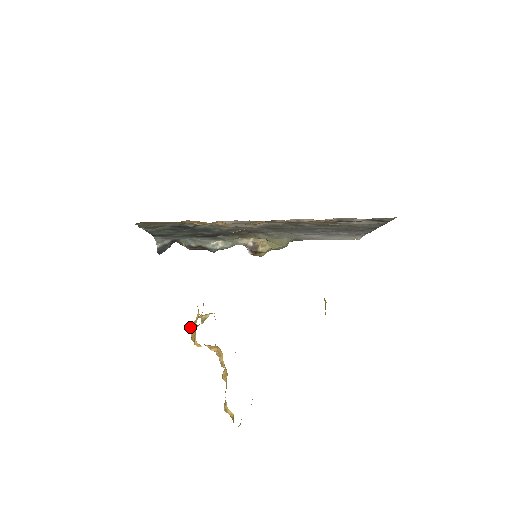
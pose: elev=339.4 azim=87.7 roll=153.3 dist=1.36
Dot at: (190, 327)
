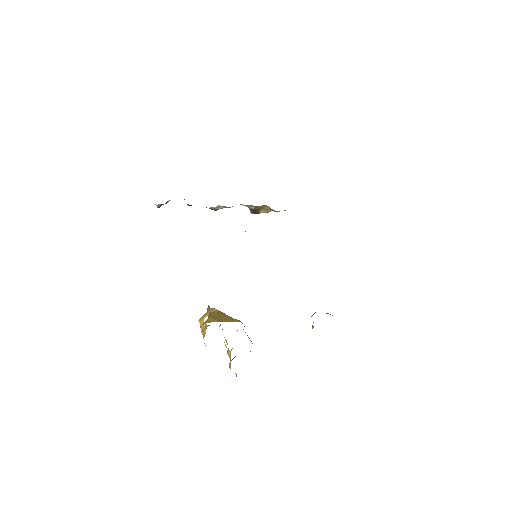
Dot at: occluded
